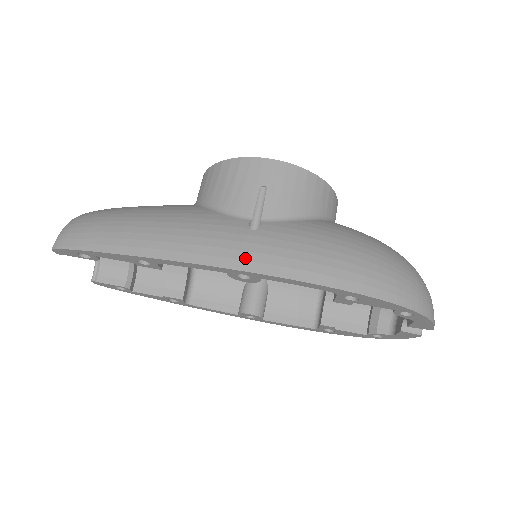
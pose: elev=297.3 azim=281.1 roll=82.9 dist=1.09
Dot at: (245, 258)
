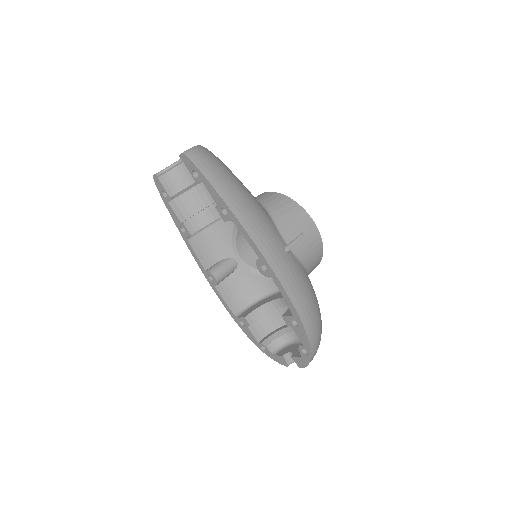
Dot at: (276, 262)
